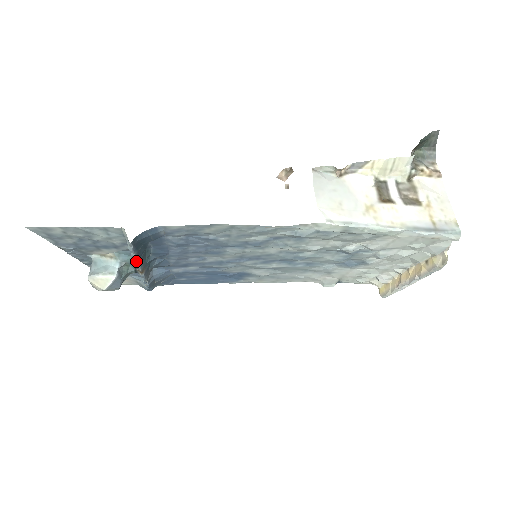
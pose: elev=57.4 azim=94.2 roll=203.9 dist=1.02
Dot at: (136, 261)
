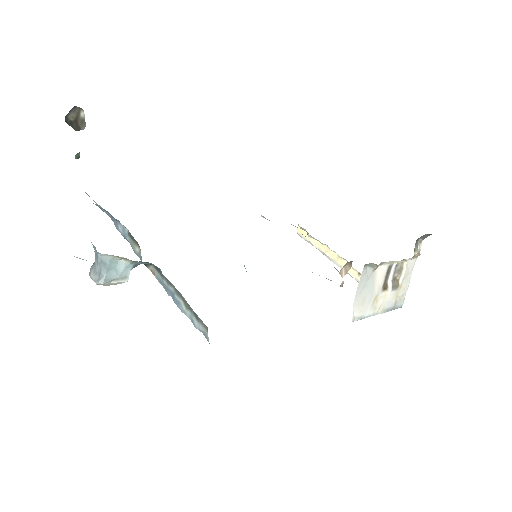
Dot at: (177, 302)
